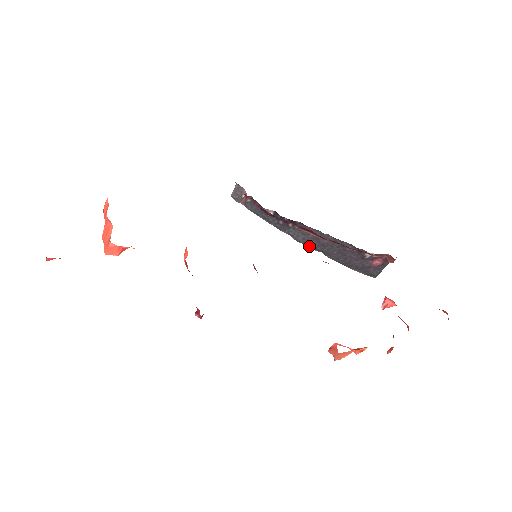
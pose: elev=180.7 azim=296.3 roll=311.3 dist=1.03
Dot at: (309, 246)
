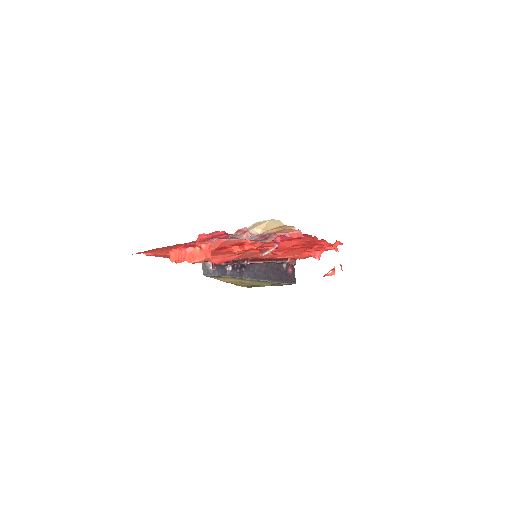
Dot at: (259, 279)
